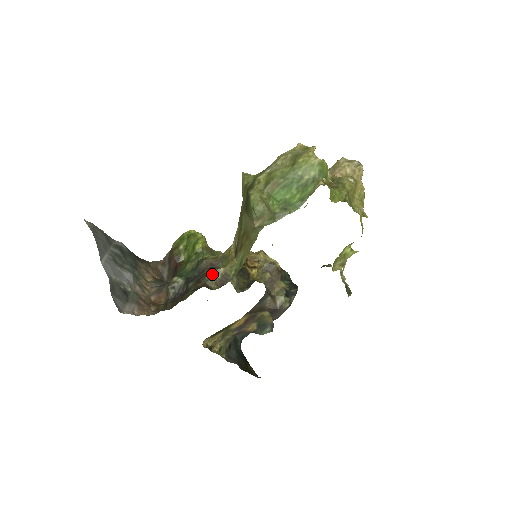
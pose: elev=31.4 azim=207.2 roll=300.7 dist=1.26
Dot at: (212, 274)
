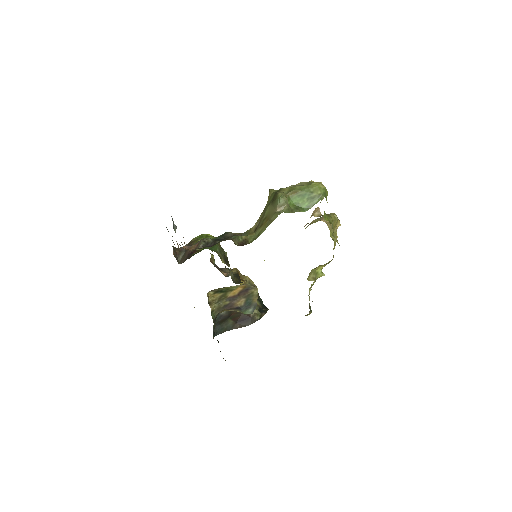
Dot at: (237, 237)
